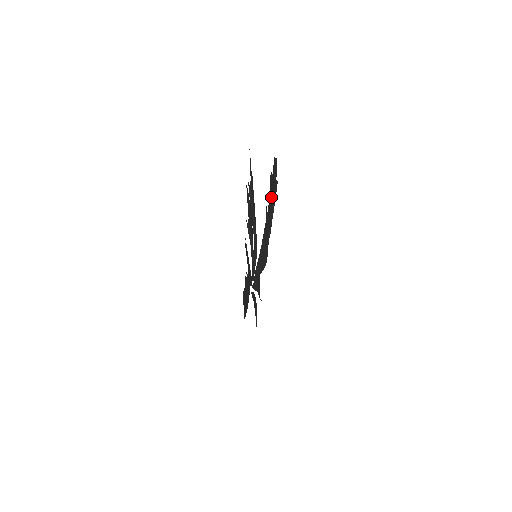
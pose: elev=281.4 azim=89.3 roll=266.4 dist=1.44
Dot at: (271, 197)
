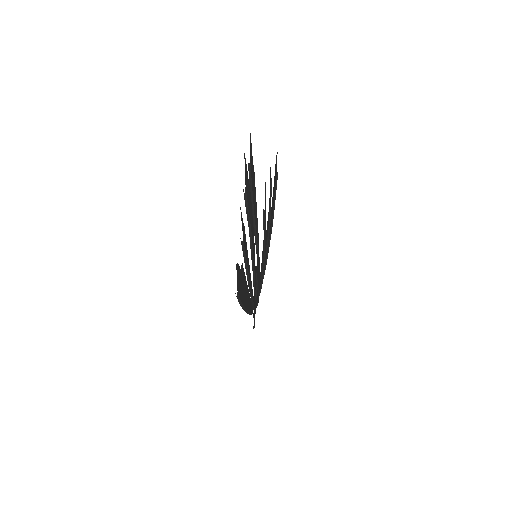
Dot at: occluded
